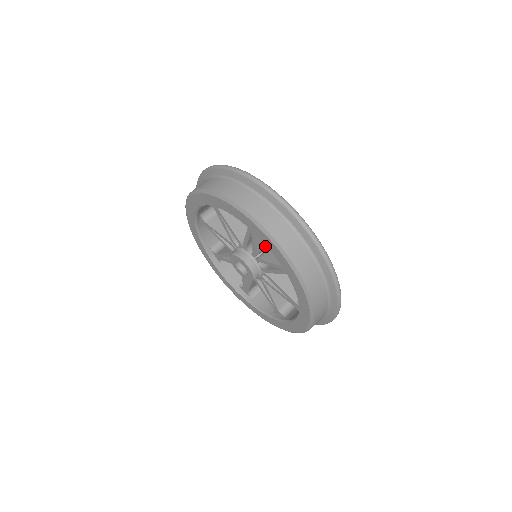
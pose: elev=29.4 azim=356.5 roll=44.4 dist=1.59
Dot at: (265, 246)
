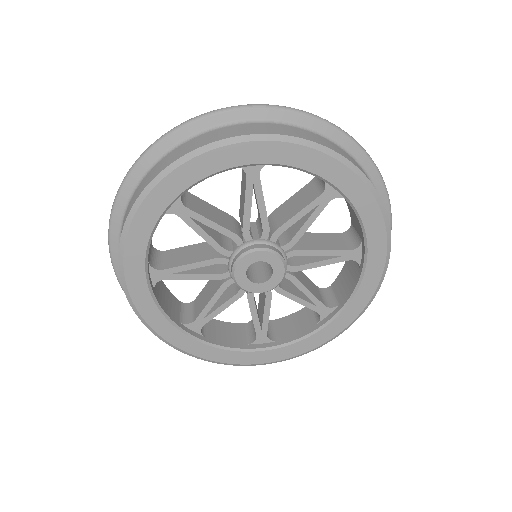
Dot at: occluded
